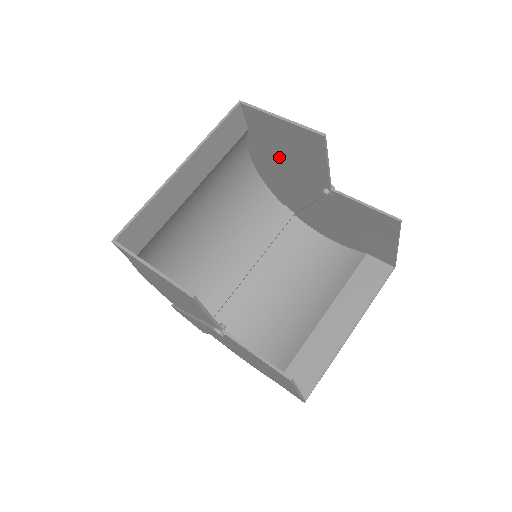
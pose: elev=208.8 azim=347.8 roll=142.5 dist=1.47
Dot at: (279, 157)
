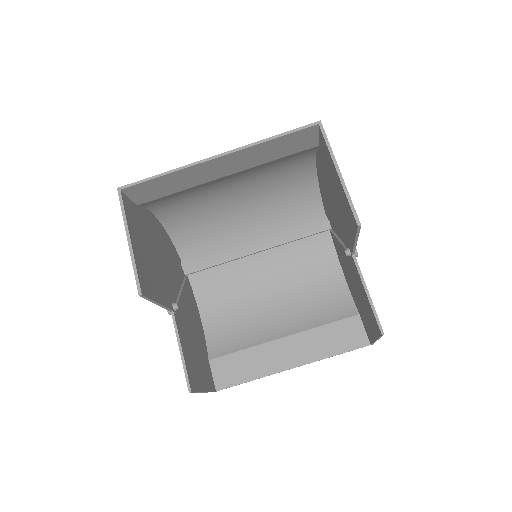
Dot at: (331, 190)
